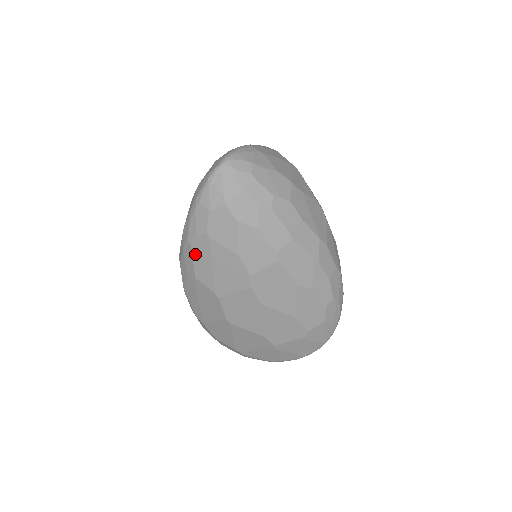
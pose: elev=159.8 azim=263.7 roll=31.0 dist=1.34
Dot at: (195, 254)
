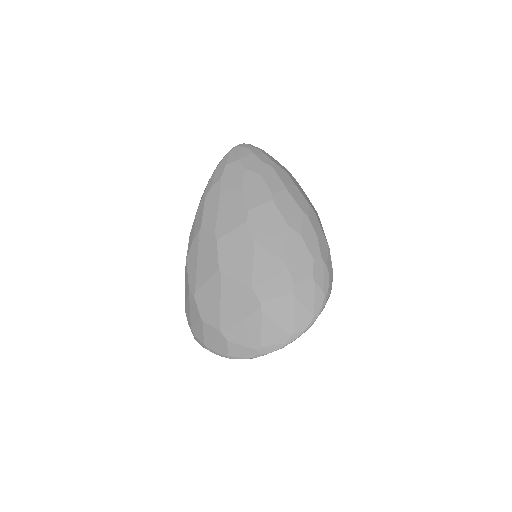
Dot at: (206, 203)
